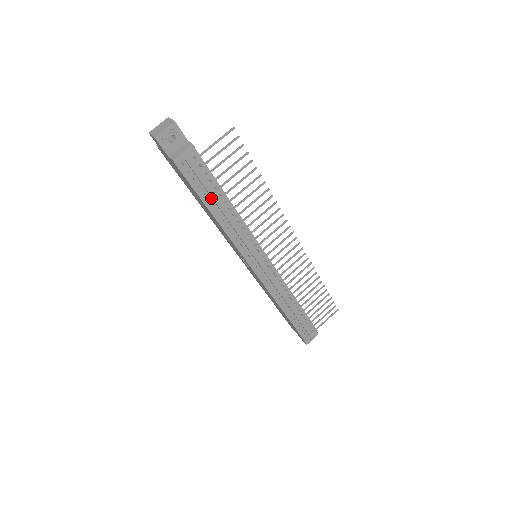
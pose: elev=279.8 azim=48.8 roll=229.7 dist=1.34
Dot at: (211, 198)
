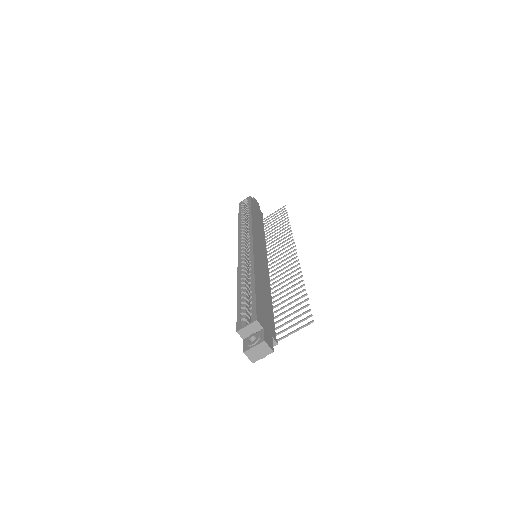
Dot at: occluded
